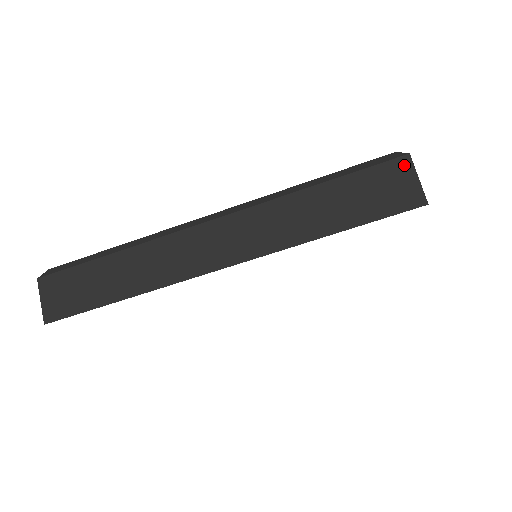
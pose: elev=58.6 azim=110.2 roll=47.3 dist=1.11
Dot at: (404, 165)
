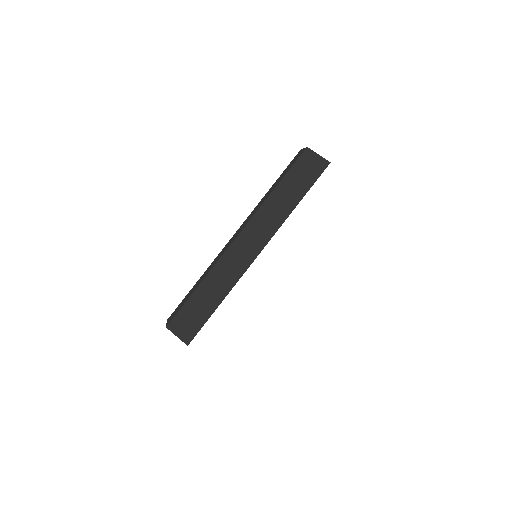
Dot at: (308, 153)
